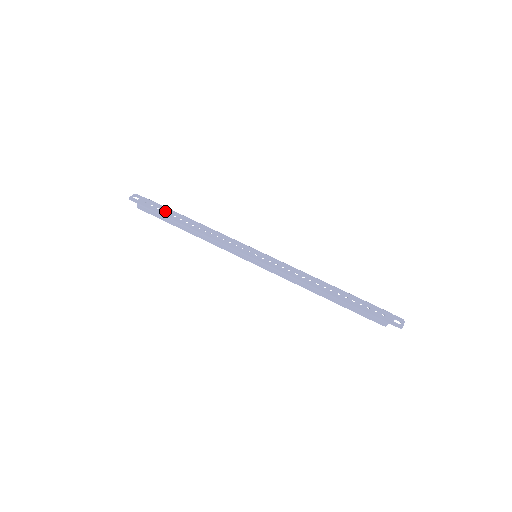
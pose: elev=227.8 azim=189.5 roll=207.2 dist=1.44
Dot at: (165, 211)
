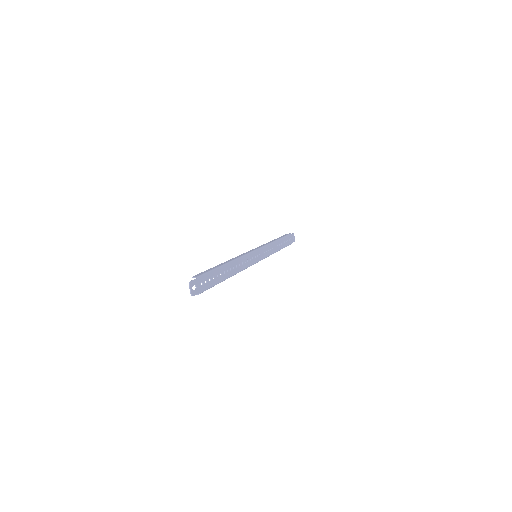
Dot at: (215, 277)
